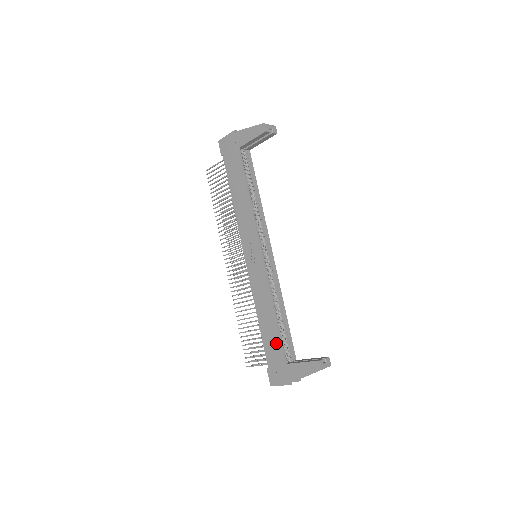
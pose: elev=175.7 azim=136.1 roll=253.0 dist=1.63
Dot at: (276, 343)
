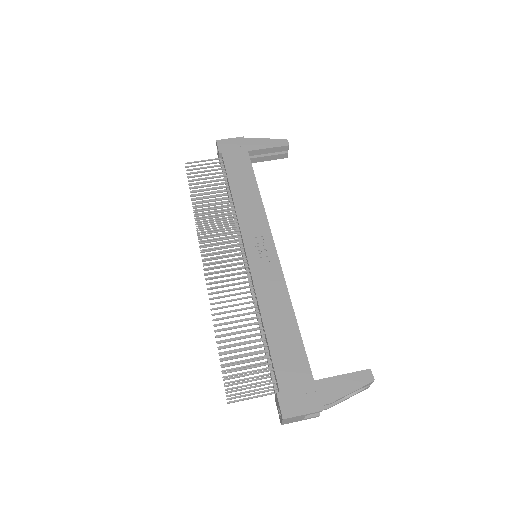
Dot at: (297, 353)
